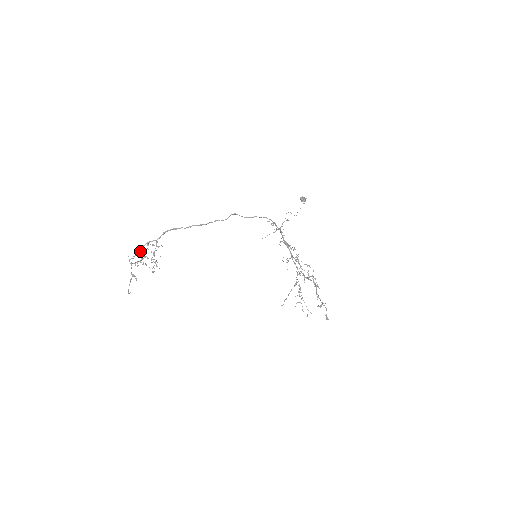
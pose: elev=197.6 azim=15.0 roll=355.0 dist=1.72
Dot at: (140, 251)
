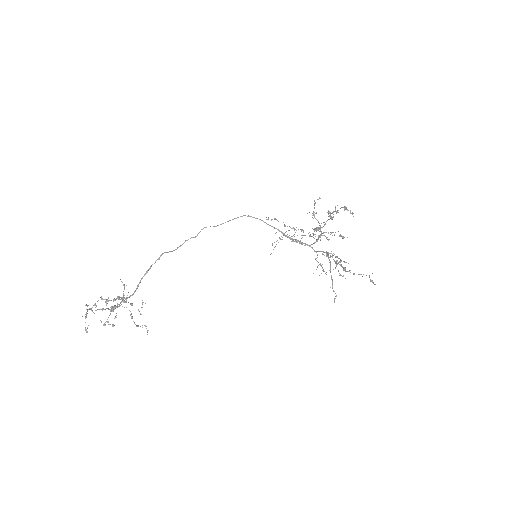
Dot at: (113, 310)
